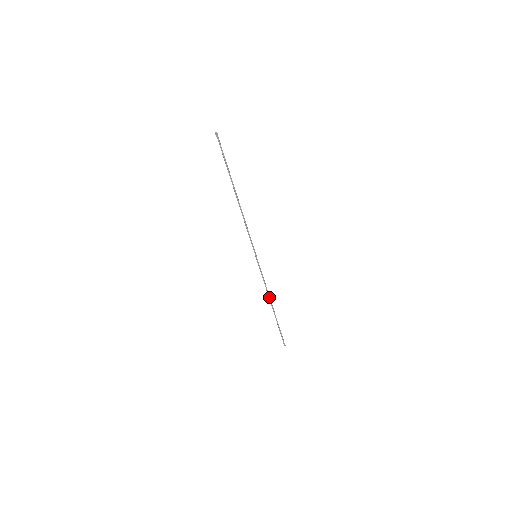
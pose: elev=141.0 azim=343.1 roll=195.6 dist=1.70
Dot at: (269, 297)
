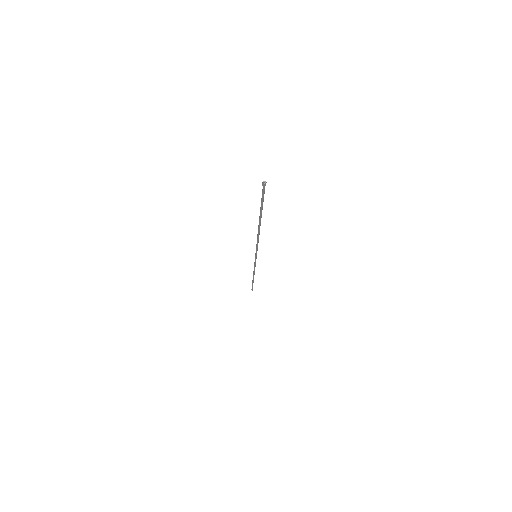
Dot at: (254, 273)
